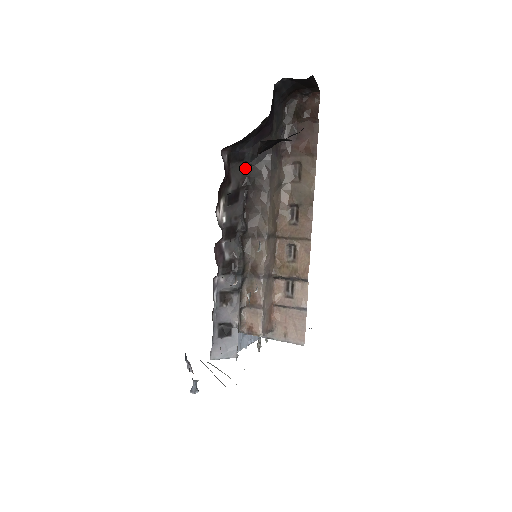
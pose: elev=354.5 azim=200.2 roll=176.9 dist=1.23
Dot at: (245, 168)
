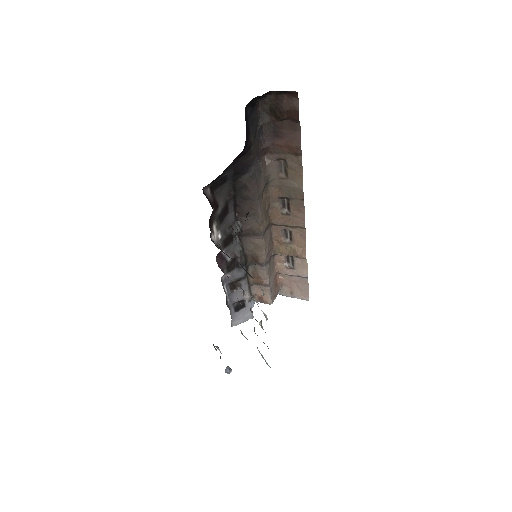
Dot at: (229, 184)
